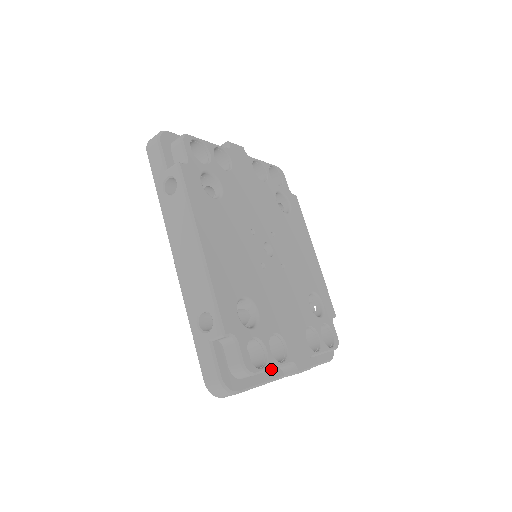
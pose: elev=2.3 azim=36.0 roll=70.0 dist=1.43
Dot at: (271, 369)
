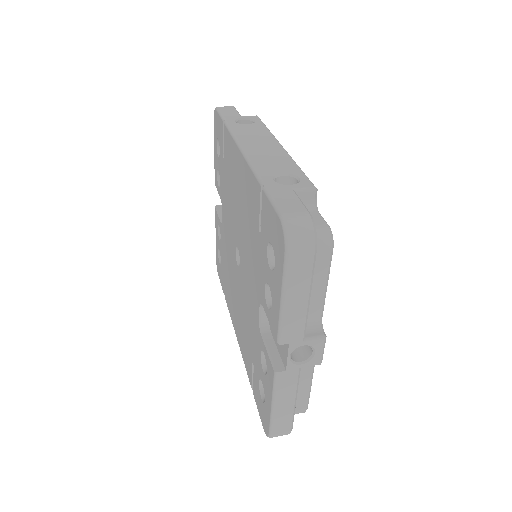
Dot at: (326, 283)
